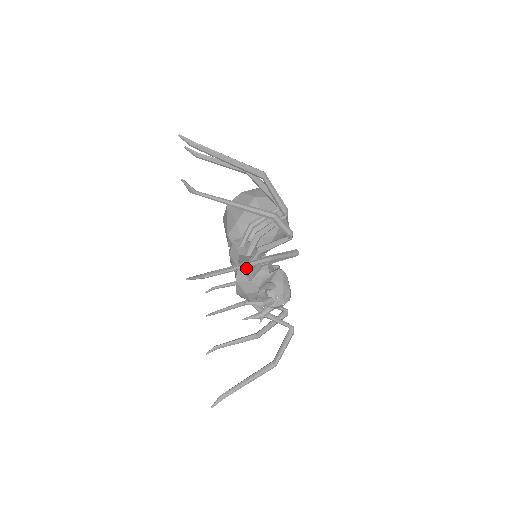
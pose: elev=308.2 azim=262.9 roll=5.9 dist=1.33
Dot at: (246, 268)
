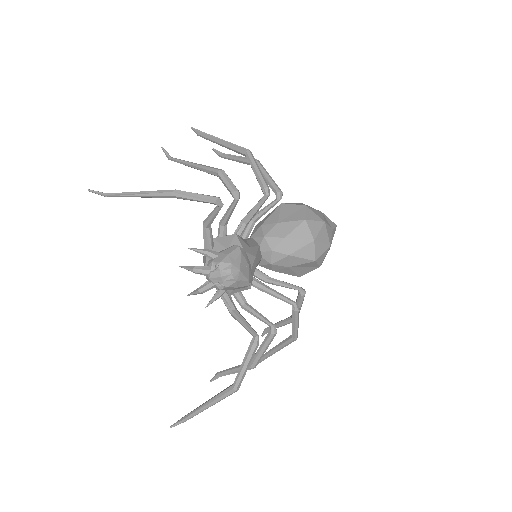
Dot at: occluded
